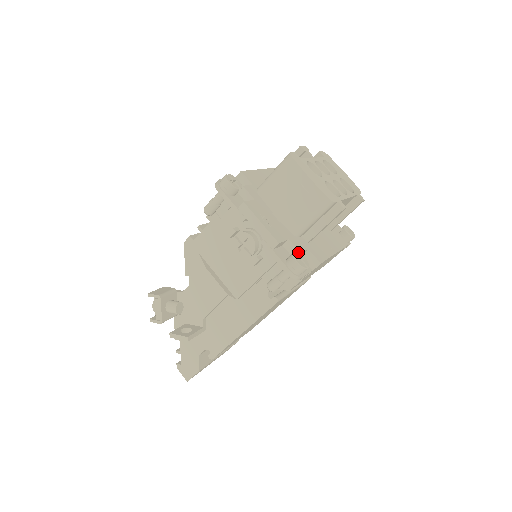
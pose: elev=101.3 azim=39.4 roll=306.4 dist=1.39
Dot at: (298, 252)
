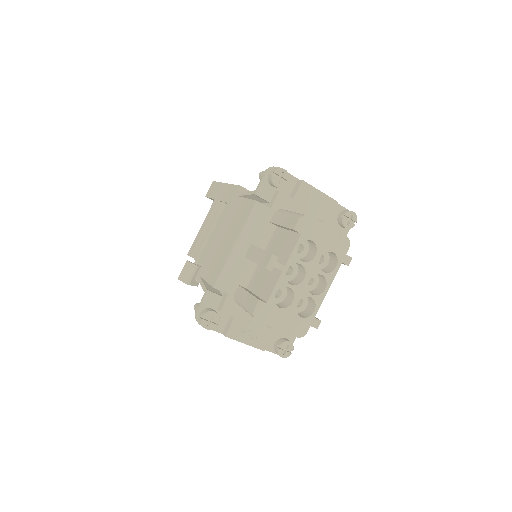
Dot at: (282, 343)
